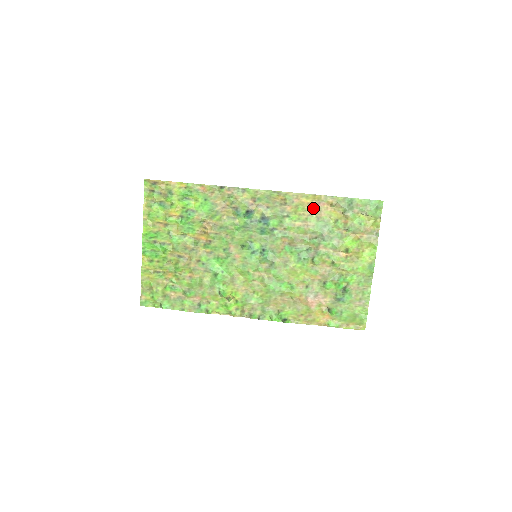
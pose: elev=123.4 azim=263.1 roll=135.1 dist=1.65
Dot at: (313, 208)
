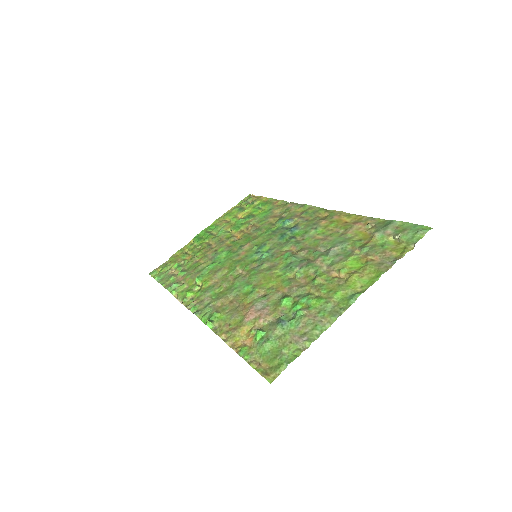
Dot at: (346, 226)
